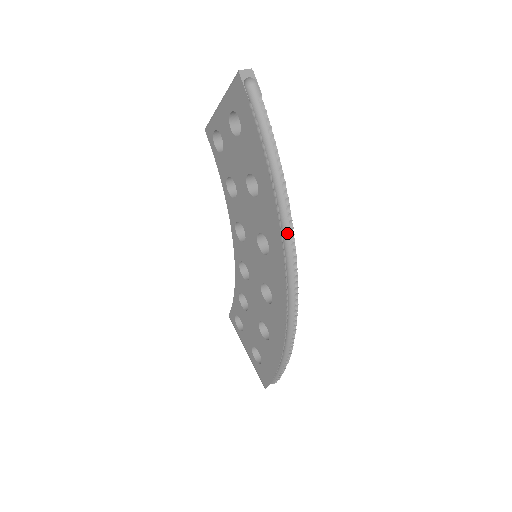
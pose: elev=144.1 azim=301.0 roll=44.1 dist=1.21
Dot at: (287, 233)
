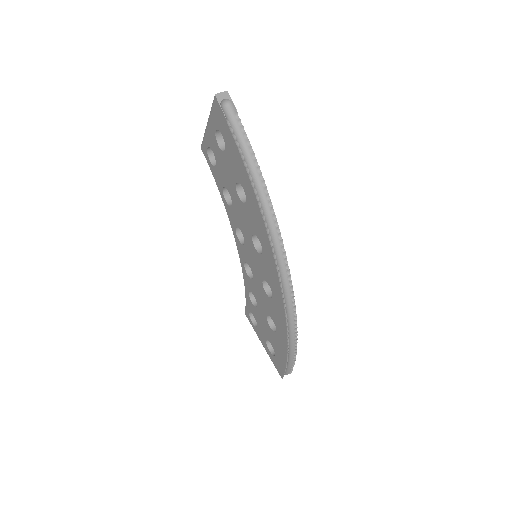
Dot at: (274, 232)
